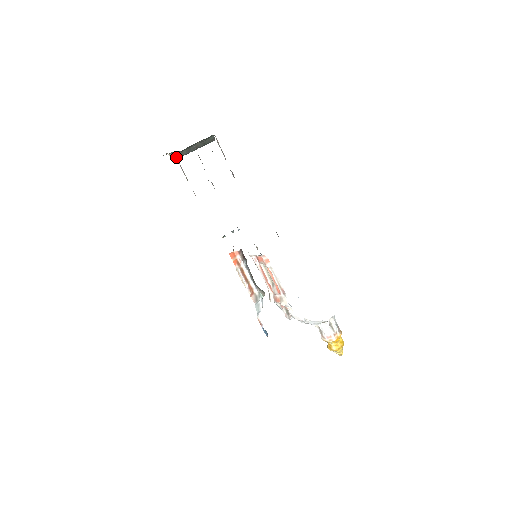
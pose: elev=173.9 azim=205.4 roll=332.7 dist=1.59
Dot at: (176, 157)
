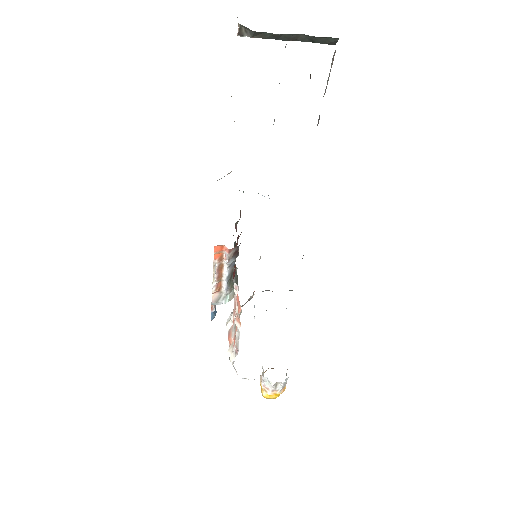
Dot at: occluded
